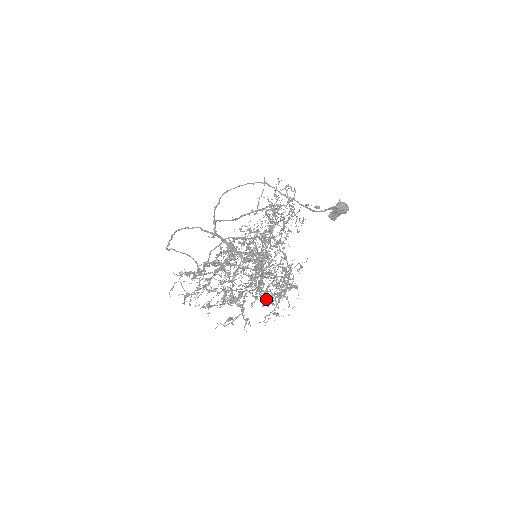
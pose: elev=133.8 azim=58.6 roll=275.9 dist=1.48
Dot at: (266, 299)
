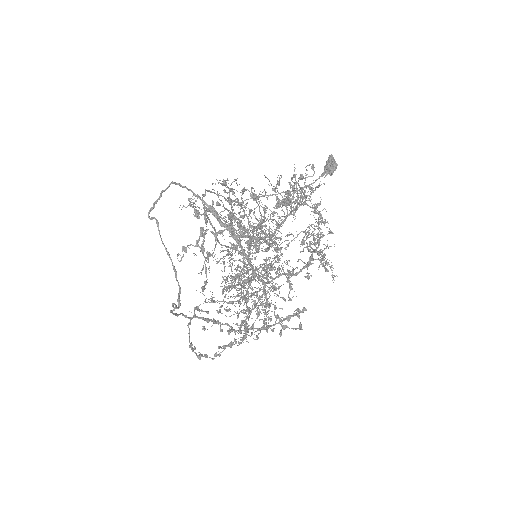
Dot at: occluded
